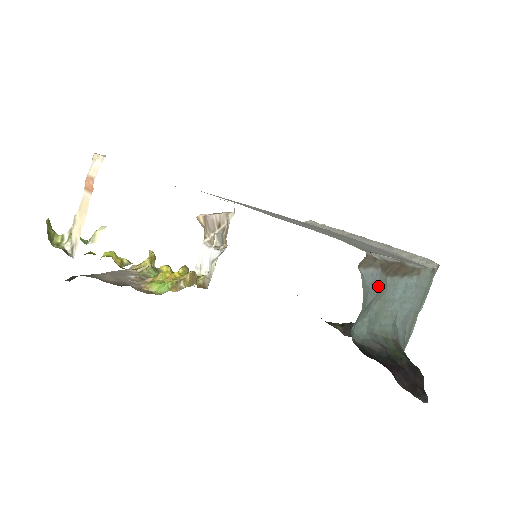
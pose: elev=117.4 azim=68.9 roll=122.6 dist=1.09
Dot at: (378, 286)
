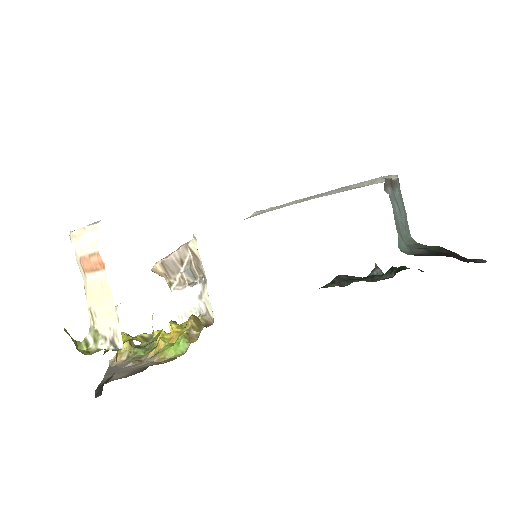
Dot at: occluded
